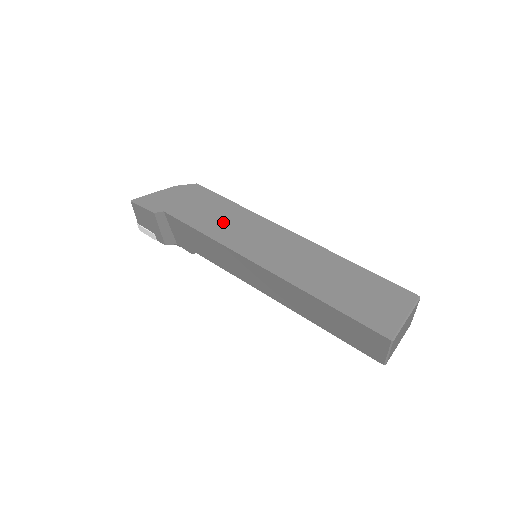
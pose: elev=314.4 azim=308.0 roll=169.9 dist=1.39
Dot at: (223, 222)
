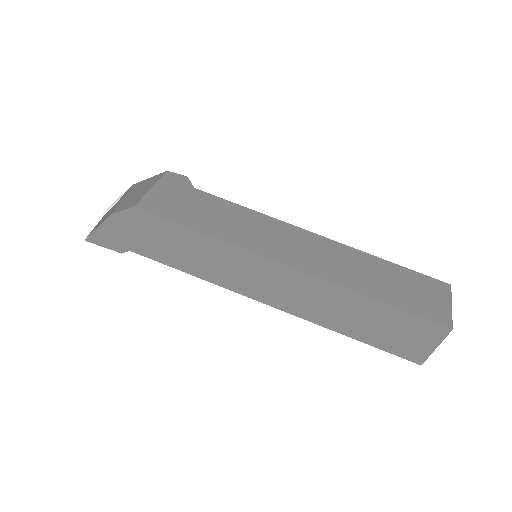
Dot at: (201, 259)
